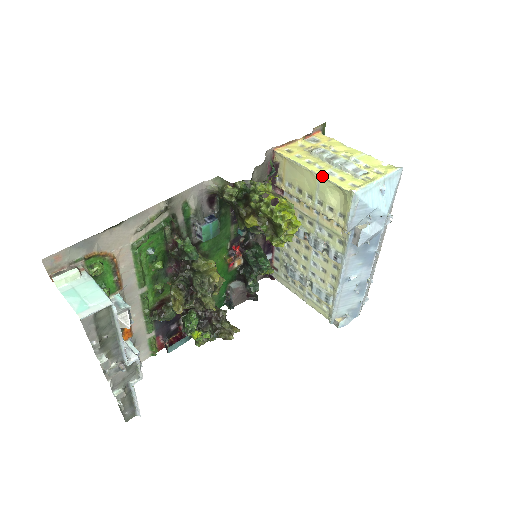
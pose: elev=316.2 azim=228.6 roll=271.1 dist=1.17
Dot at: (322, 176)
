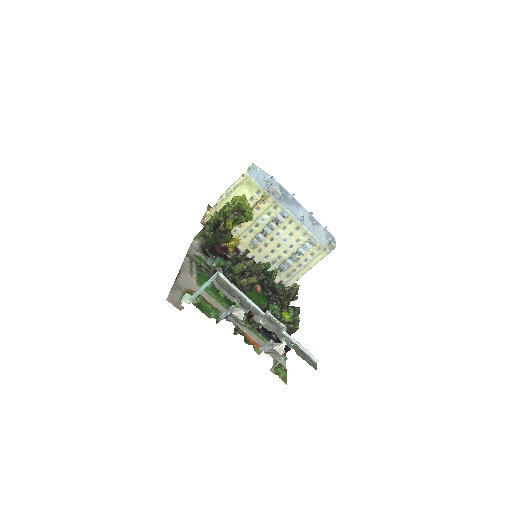
Dot at: (230, 193)
